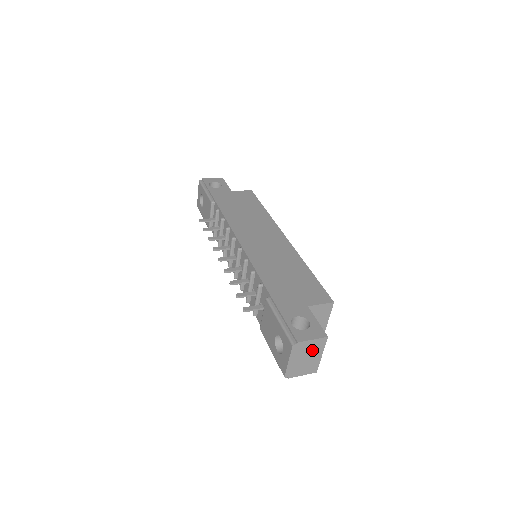
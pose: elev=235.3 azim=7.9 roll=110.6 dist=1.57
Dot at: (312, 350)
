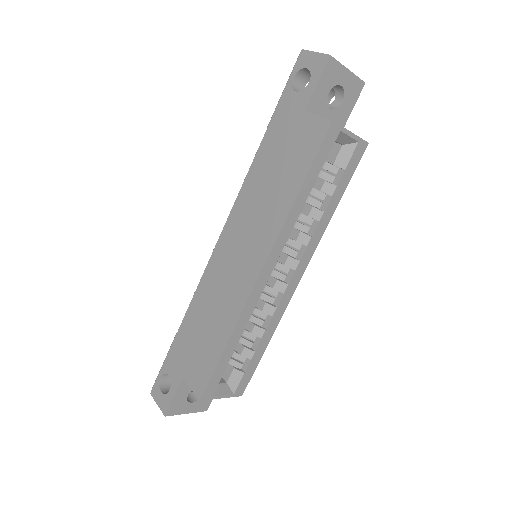
Dot at: occluded
